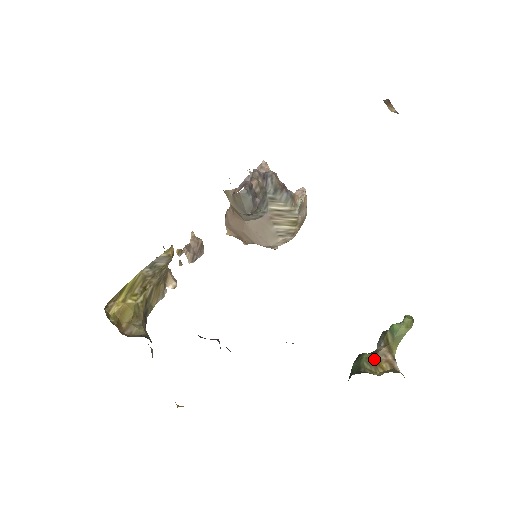
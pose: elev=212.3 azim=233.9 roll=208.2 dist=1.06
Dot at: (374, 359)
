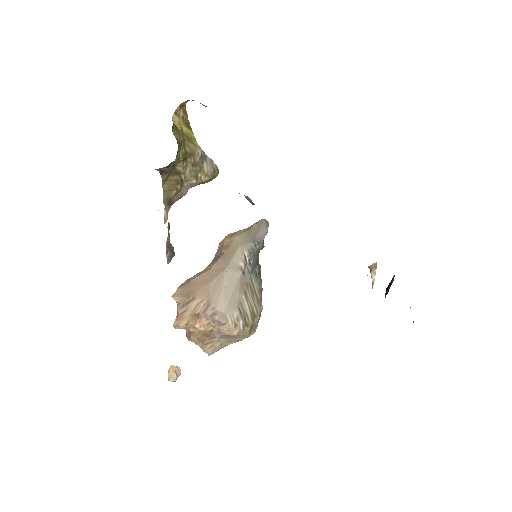
Dot at: occluded
